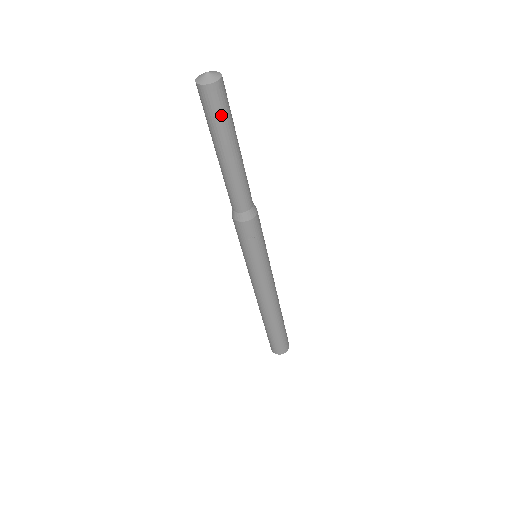
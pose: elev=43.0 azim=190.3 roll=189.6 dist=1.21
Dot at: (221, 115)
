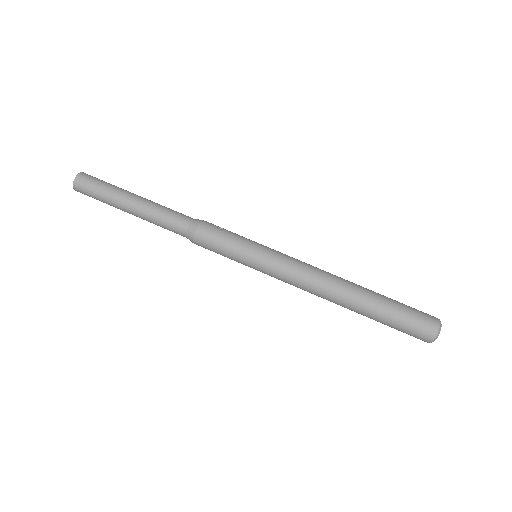
Dot at: (104, 182)
